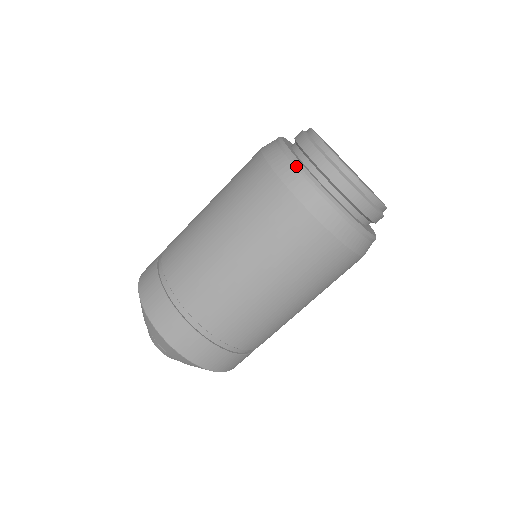
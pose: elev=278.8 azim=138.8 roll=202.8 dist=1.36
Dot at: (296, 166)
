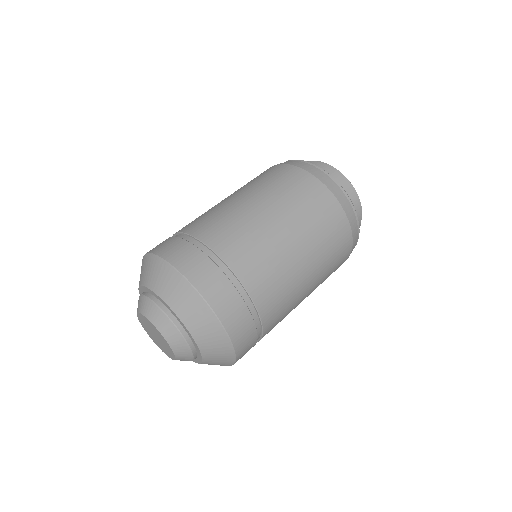
Dot at: (290, 160)
